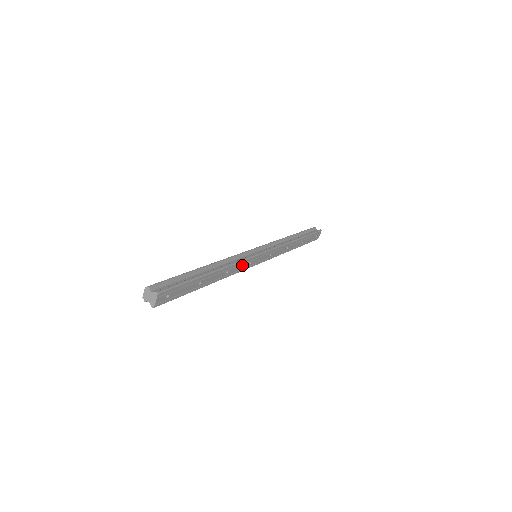
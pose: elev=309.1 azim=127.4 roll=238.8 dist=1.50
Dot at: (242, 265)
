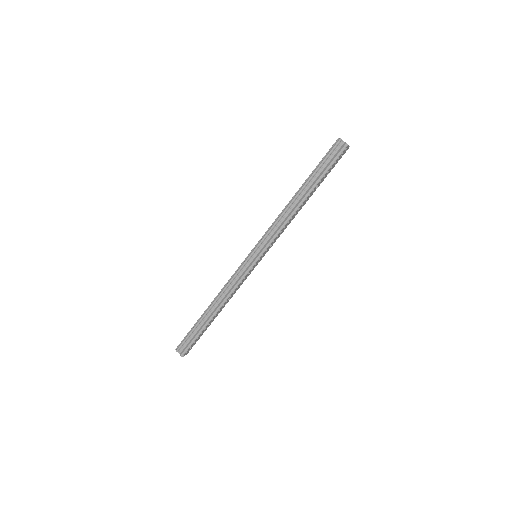
Dot at: (241, 283)
